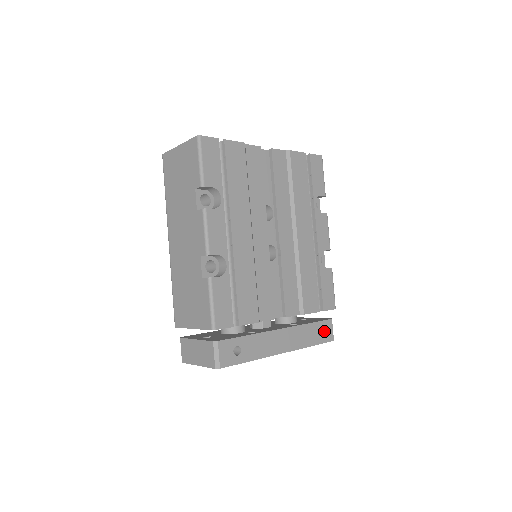
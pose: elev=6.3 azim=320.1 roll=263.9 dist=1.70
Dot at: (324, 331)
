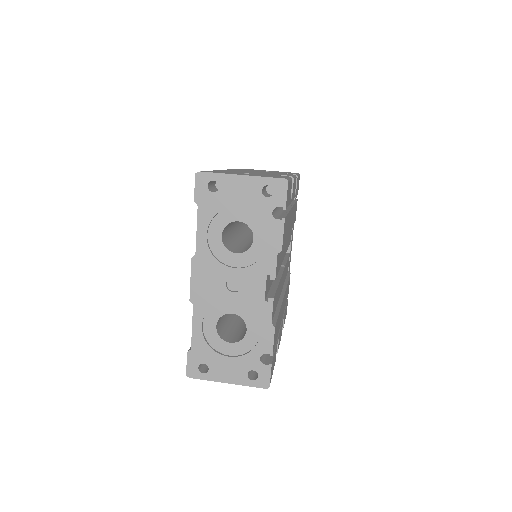
Dot at: occluded
